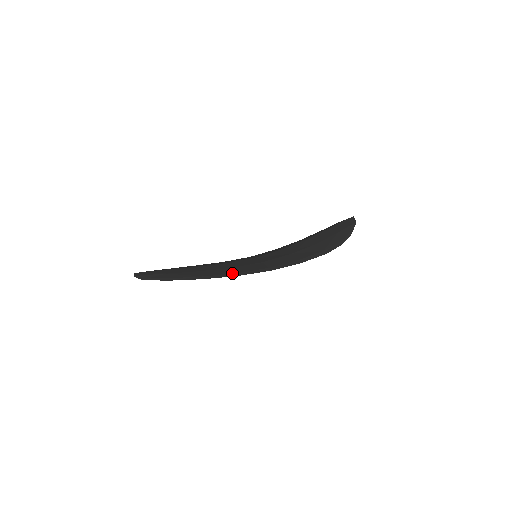
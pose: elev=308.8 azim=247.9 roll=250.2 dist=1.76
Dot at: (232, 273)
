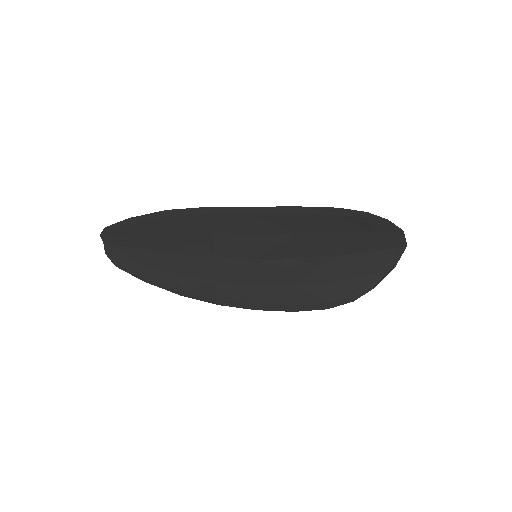
Dot at: (204, 213)
